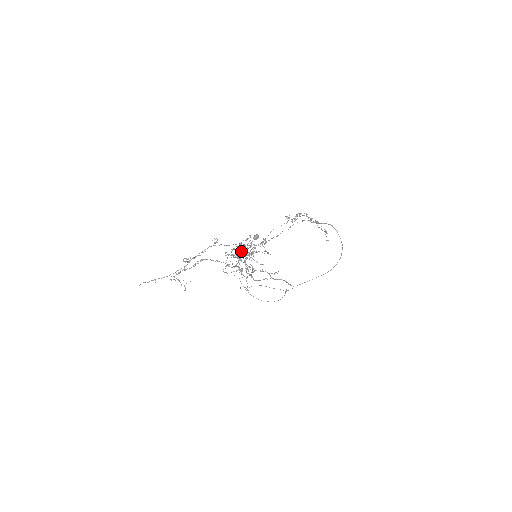
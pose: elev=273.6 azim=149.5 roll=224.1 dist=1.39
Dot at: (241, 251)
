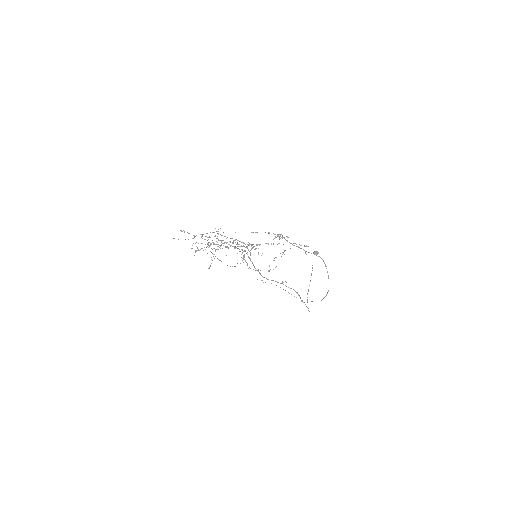
Dot at: occluded
